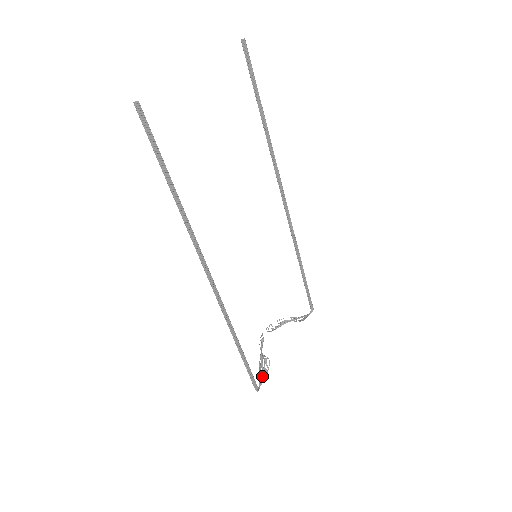
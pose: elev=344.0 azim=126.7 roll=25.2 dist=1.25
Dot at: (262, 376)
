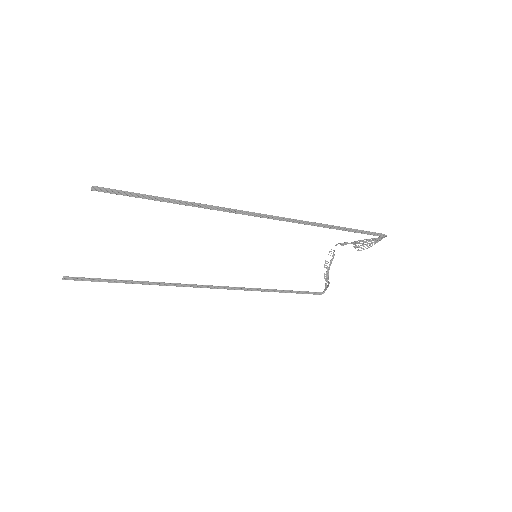
Dot at: (325, 286)
